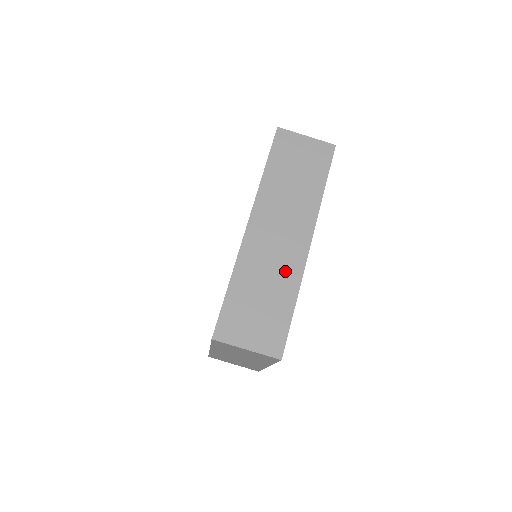
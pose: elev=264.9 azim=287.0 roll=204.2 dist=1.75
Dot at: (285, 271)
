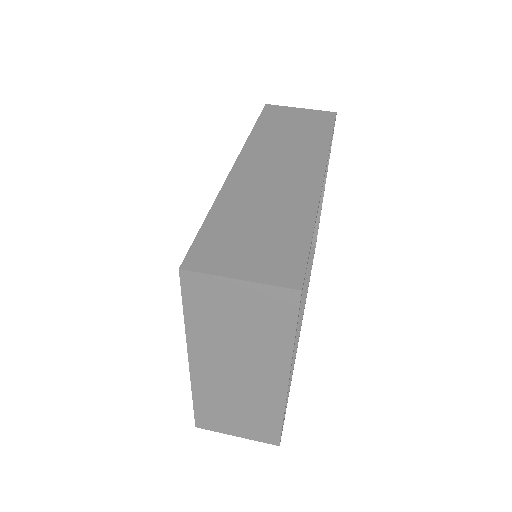
Dot at: (292, 200)
